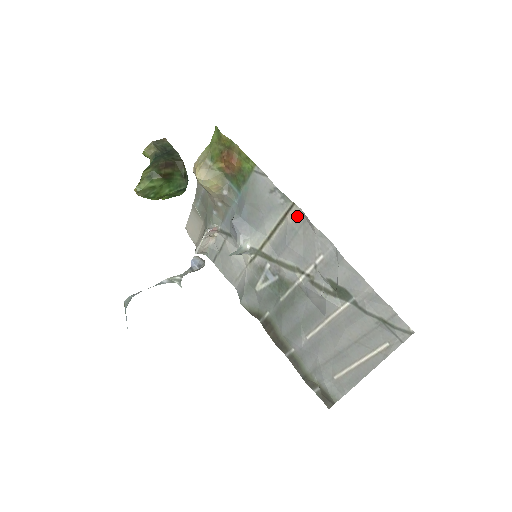
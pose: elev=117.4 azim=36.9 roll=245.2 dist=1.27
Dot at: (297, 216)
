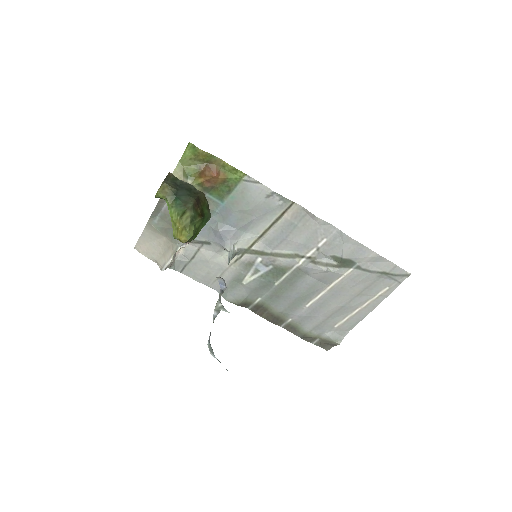
Dot at: (296, 212)
